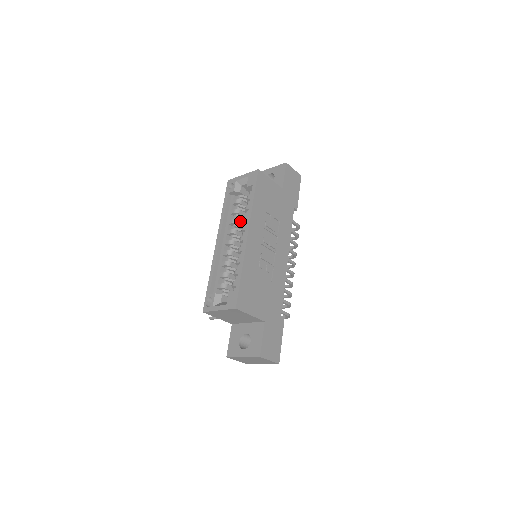
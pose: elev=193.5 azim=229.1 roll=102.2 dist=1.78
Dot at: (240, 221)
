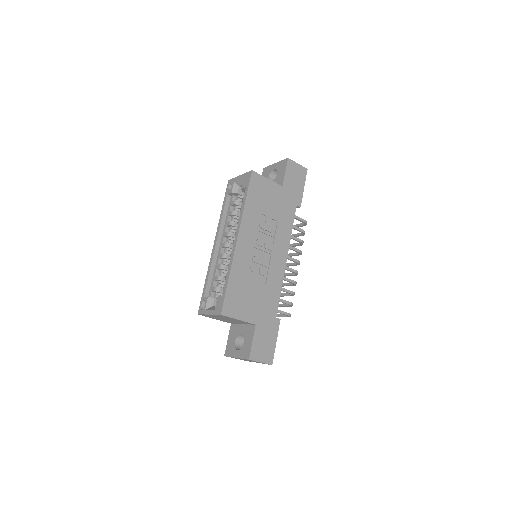
Dot at: occluded
